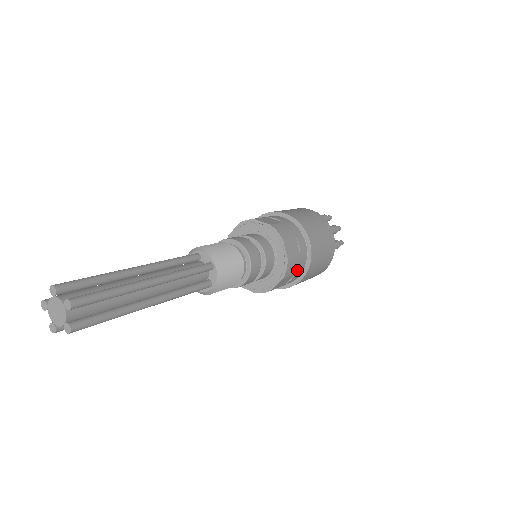
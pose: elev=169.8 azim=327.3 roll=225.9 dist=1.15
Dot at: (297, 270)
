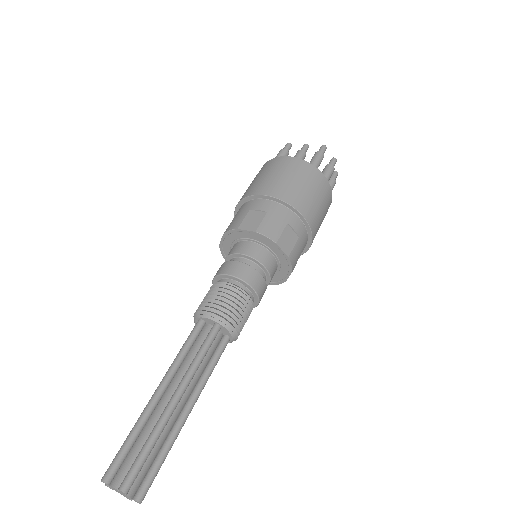
Dot at: occluded
